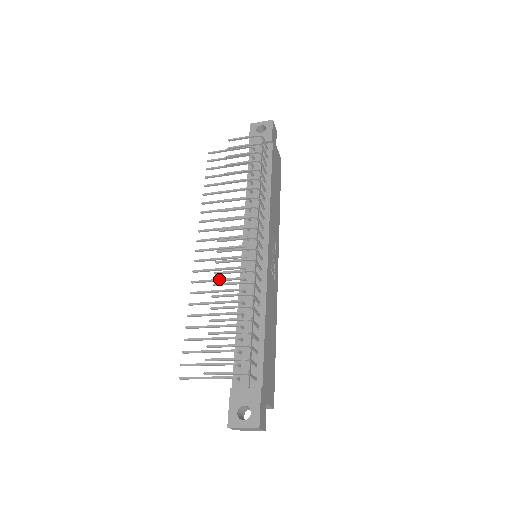
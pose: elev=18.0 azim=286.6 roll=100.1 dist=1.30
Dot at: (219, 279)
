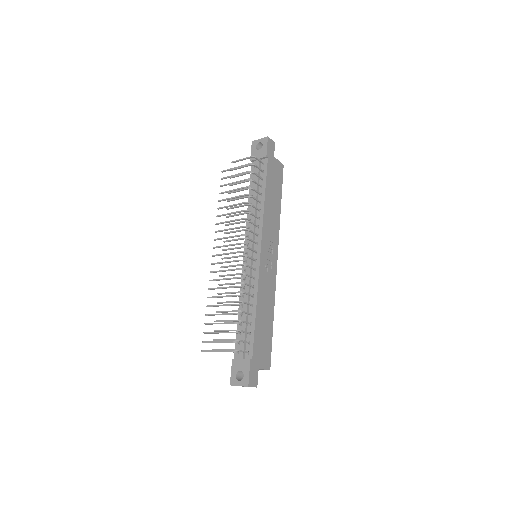
Dot at: (226, 278)
